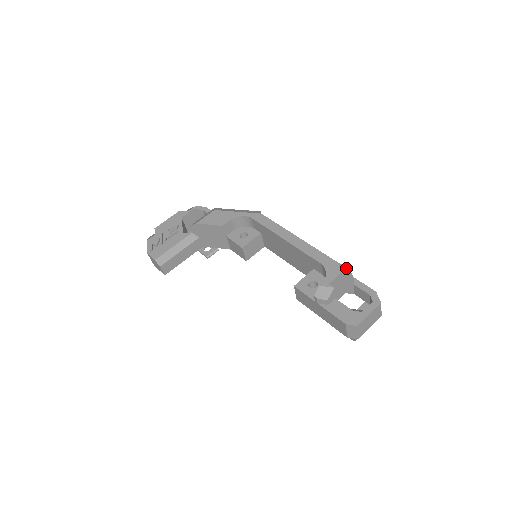
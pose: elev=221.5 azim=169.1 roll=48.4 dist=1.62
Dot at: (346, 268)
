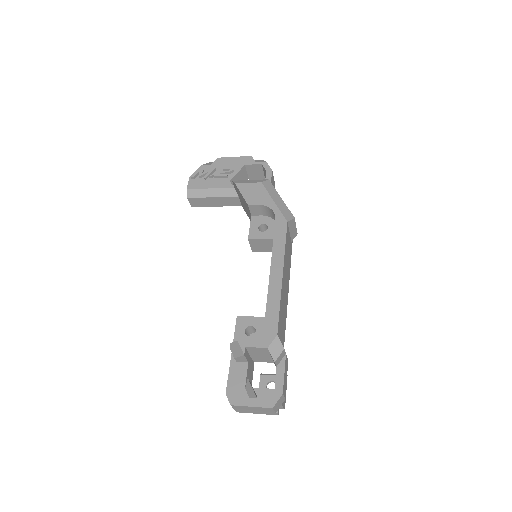
Dot at: (279, 347)
